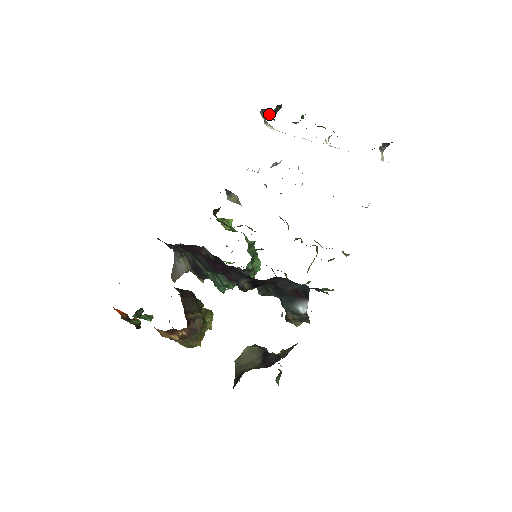
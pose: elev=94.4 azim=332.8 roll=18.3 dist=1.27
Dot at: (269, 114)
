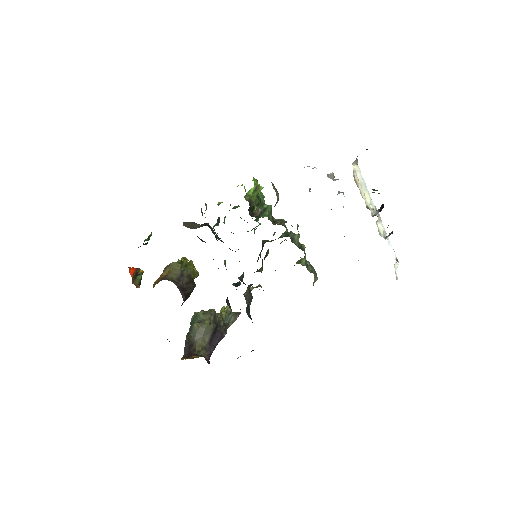
Dot at: occluded
